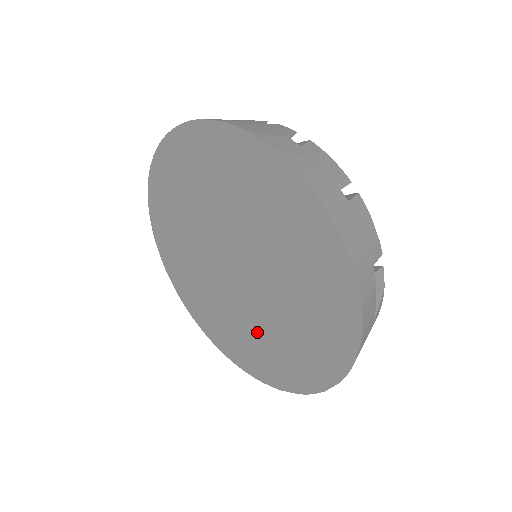
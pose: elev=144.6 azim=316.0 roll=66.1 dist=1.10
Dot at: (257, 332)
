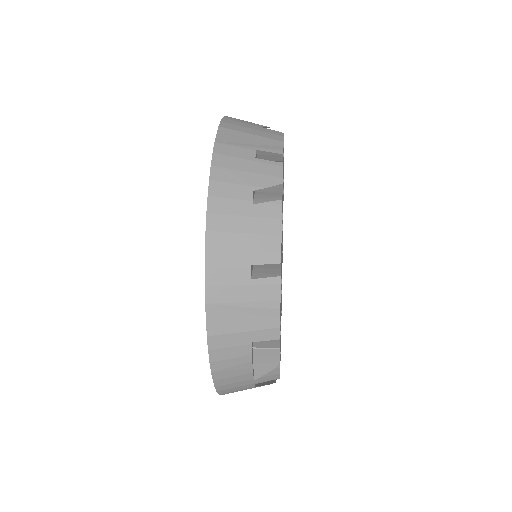
Dot at: occluded
